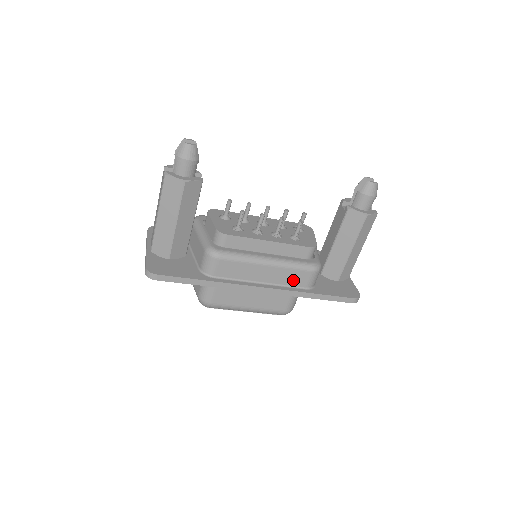
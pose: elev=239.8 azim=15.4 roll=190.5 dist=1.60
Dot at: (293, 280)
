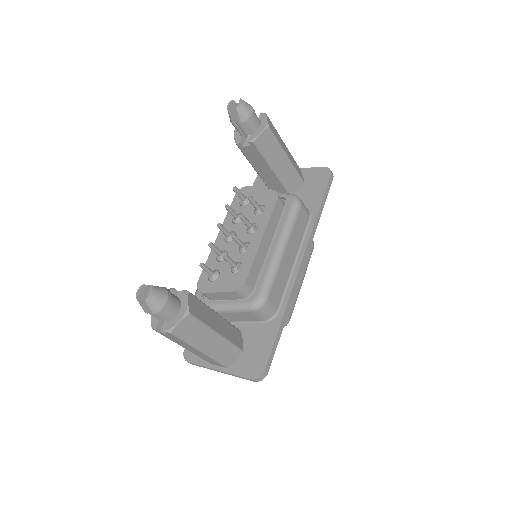
Dot at: (301, 229)
